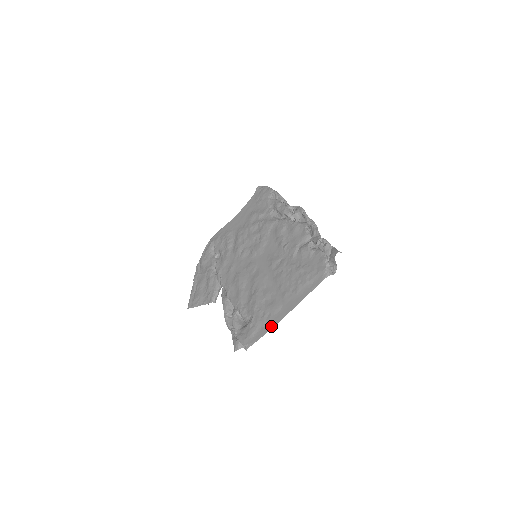
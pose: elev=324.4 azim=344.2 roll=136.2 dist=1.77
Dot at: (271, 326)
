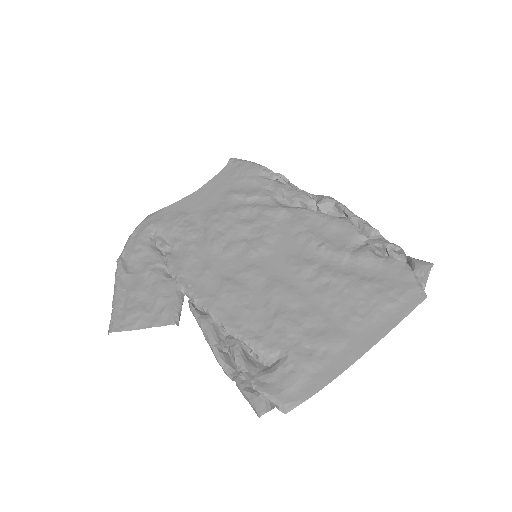
Dot at: (336, 372)
